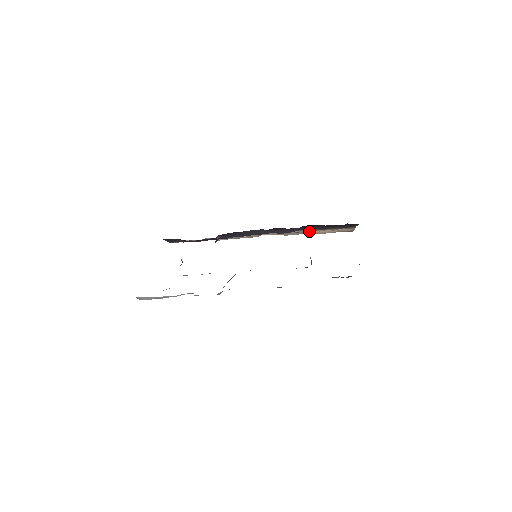
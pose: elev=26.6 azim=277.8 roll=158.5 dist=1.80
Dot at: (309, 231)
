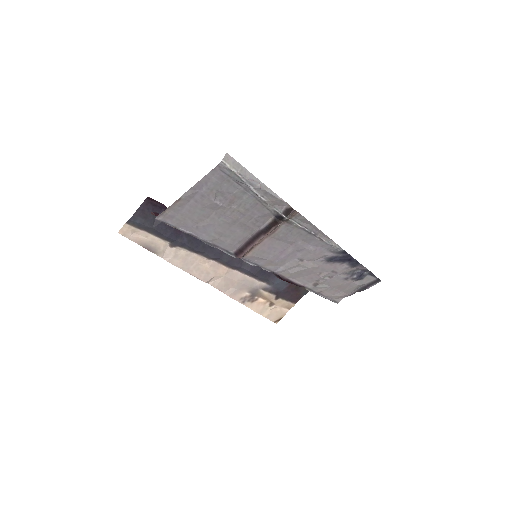
Dot at: (254, 297)
